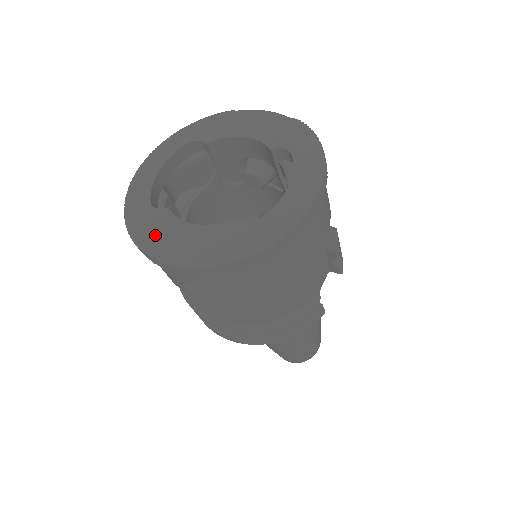
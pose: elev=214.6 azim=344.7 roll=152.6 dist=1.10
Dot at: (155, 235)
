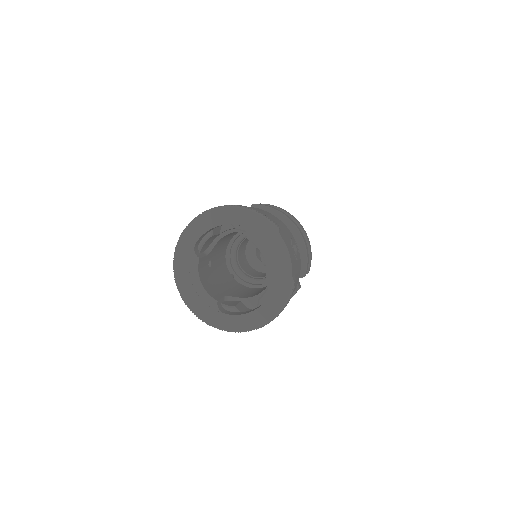
Dot at: (183, 268)
